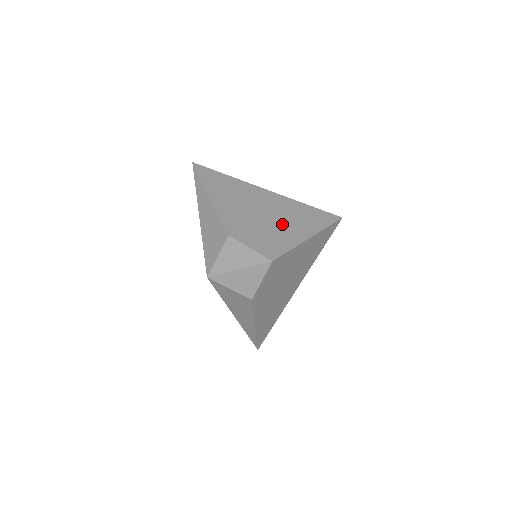
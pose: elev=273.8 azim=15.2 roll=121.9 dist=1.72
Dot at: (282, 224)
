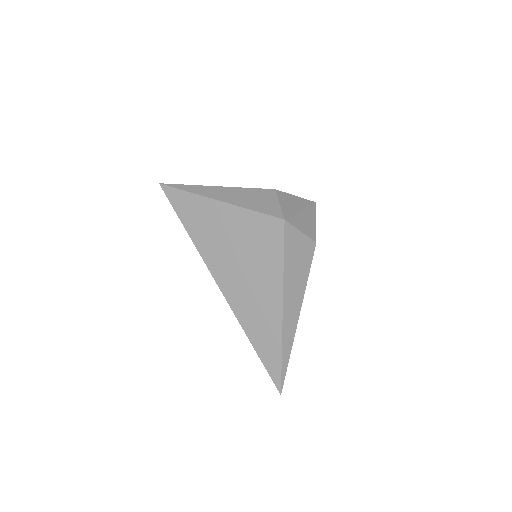
Dot at: occluded
